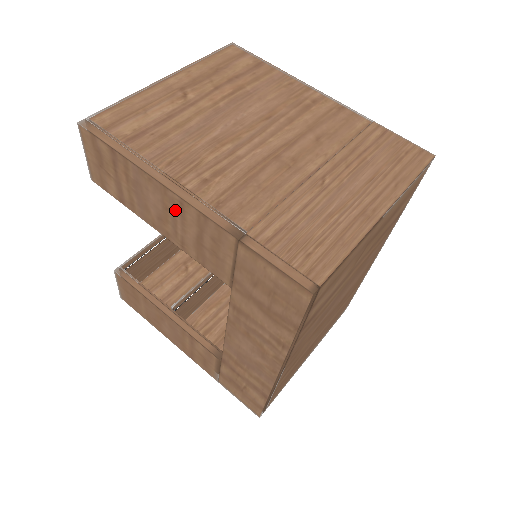
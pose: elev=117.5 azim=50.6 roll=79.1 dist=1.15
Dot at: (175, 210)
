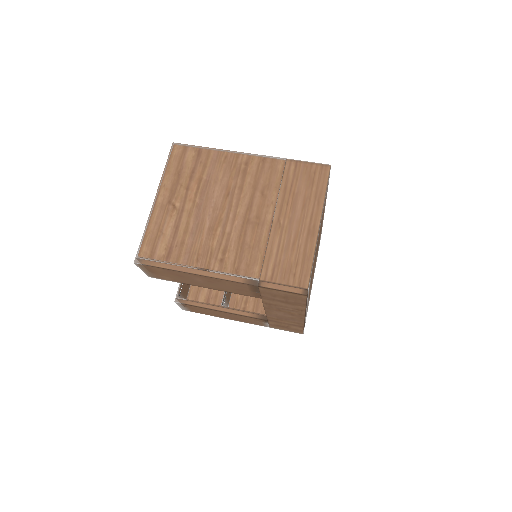
Dot at: (214, 282)
